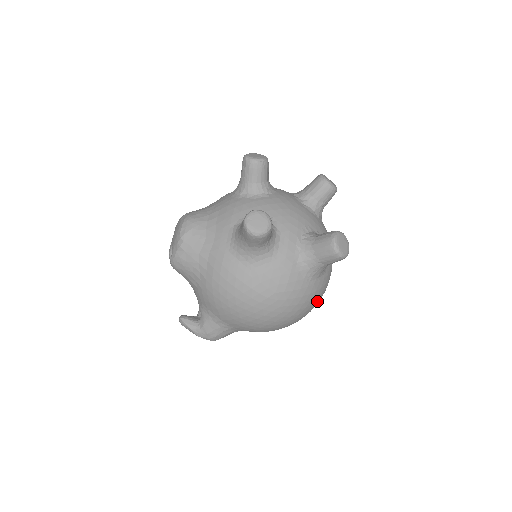
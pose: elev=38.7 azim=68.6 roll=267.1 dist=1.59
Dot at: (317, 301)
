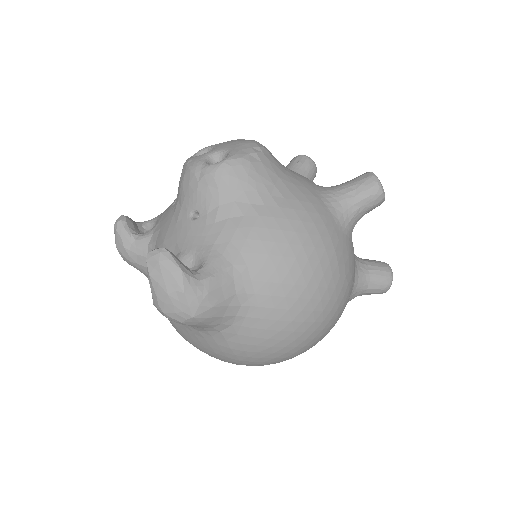
Dot at: occluded
